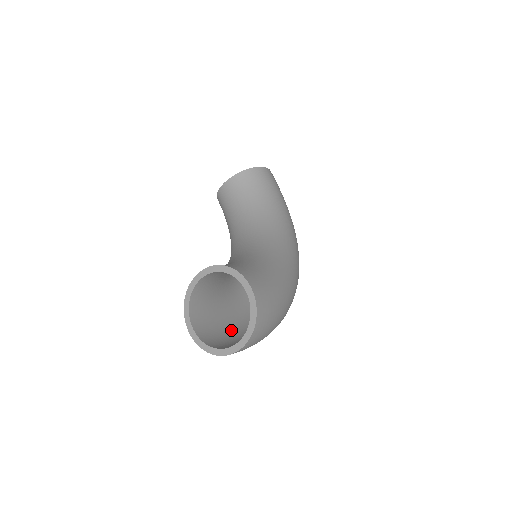
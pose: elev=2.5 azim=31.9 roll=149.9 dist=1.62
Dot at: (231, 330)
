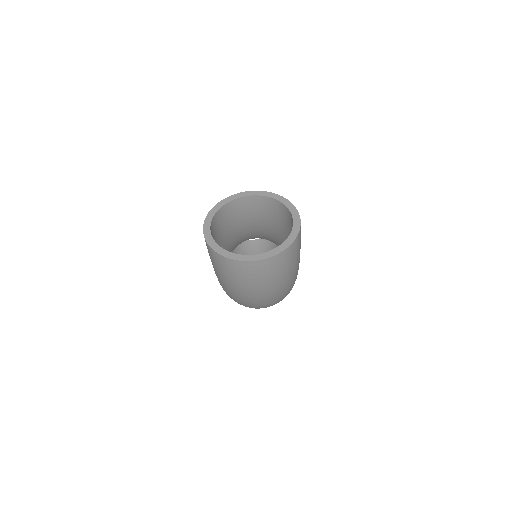
Dot at: occluded
